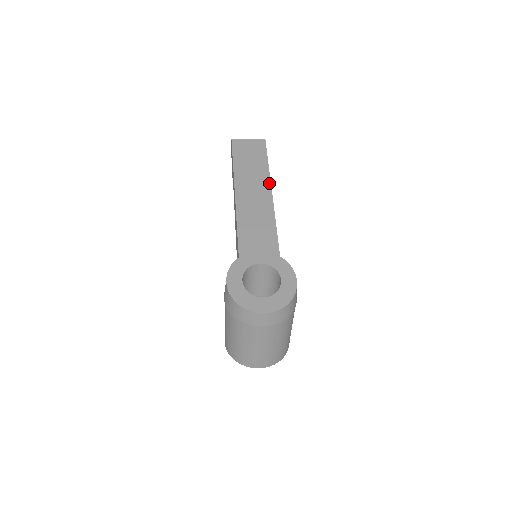
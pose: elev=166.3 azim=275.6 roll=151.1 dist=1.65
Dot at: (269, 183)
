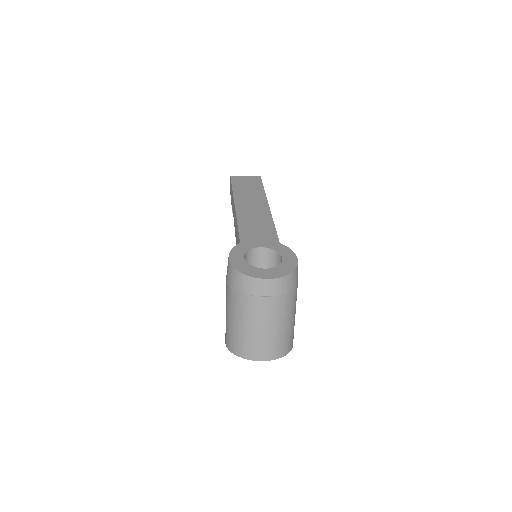
Dot at: (266, 200)
